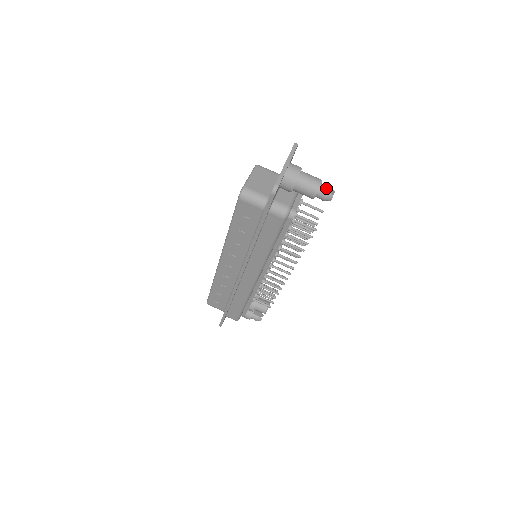
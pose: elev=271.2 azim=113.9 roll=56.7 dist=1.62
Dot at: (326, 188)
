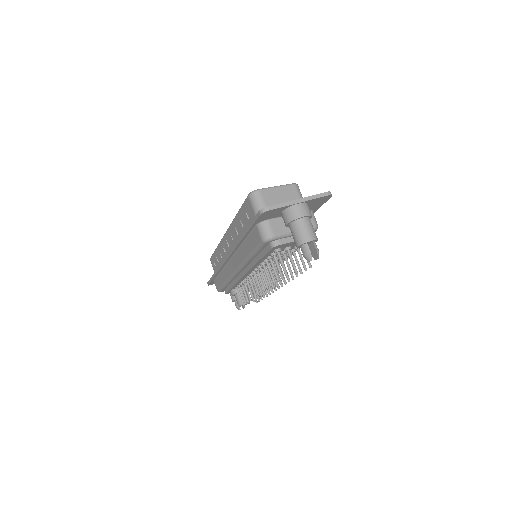
Dot at: (314, 249)
